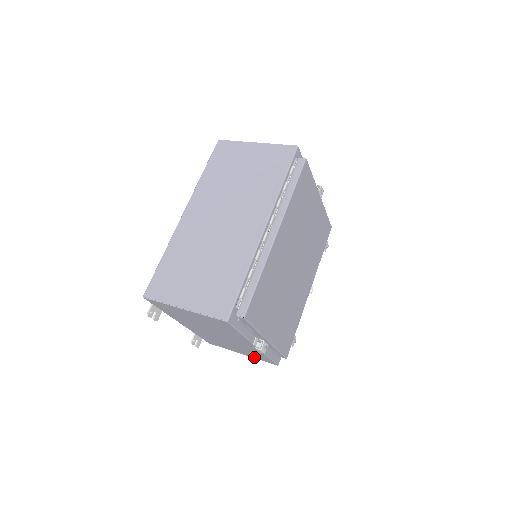
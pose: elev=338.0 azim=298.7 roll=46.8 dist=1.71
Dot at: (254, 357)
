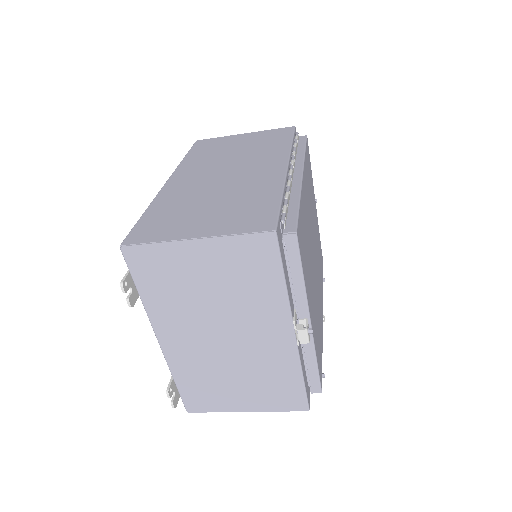
Dot at: (268, 407)
